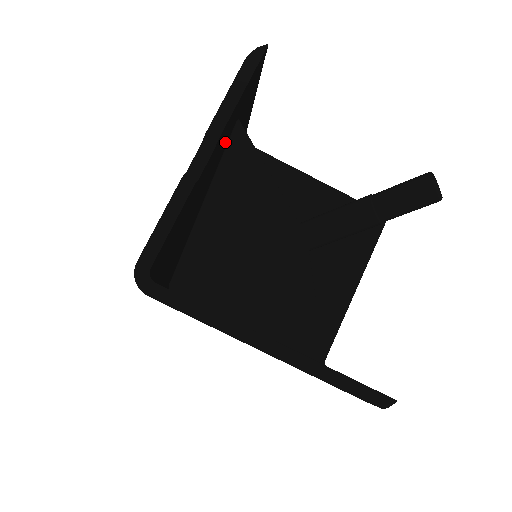
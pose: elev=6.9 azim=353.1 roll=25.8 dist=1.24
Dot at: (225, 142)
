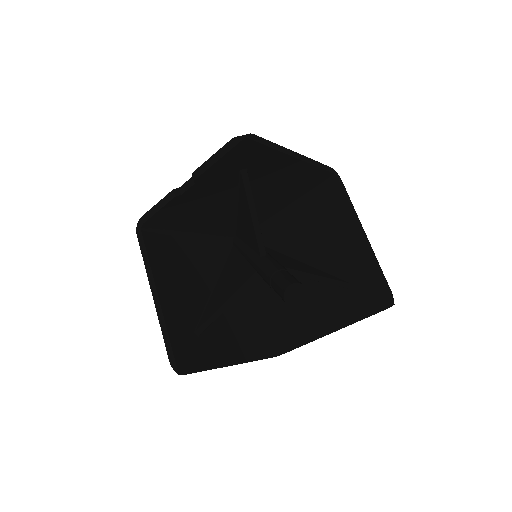
Dot at: (230, 179)
